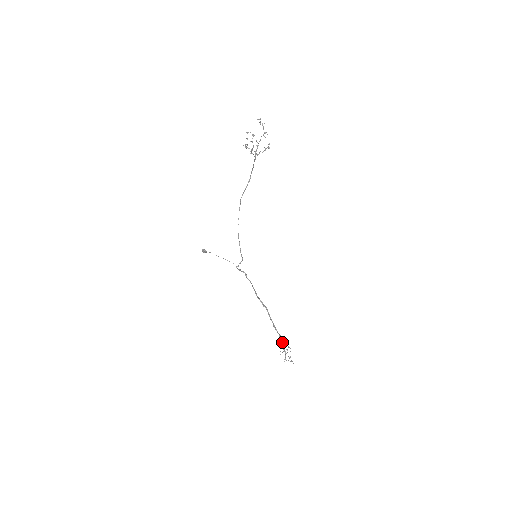
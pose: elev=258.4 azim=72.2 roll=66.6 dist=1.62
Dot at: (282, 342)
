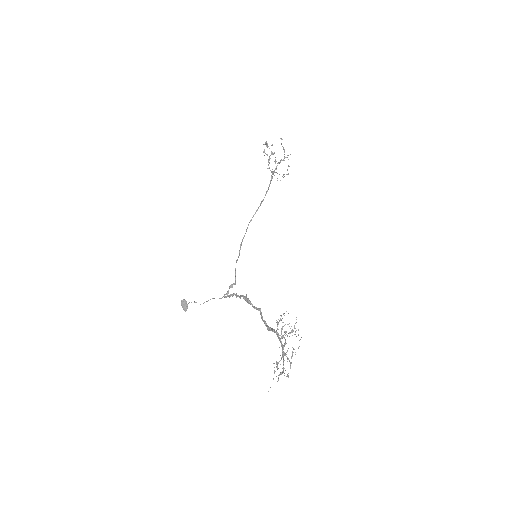
Dot at: (279, 339)
